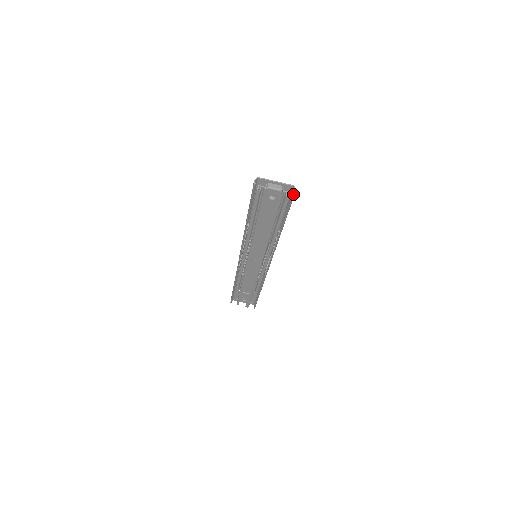
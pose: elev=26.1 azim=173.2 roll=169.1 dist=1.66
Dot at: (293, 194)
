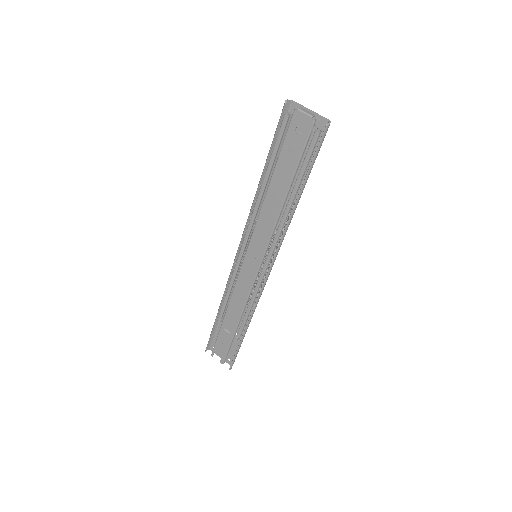
Dot at: (325, 127)
